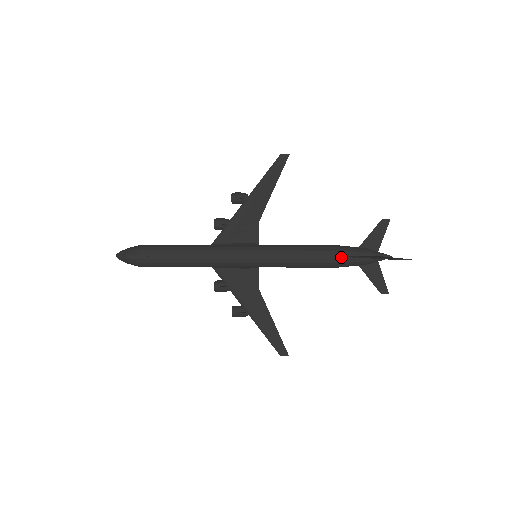
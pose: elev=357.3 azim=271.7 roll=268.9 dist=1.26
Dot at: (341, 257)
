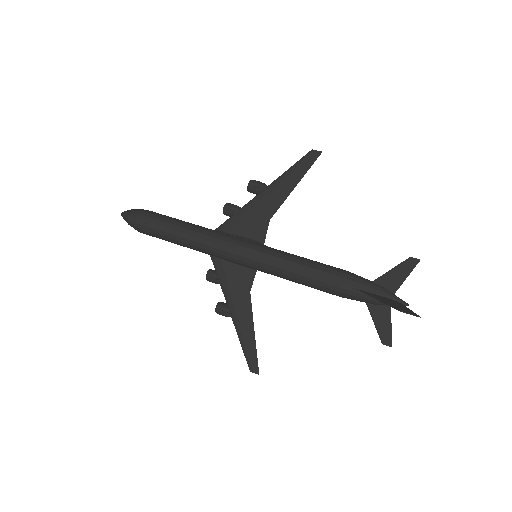
Dot at: (346, 287)
